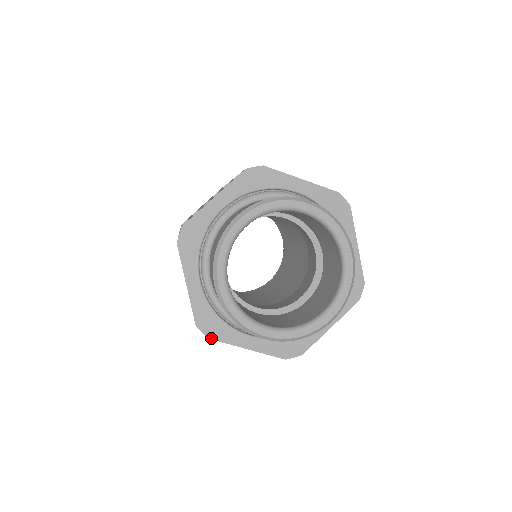
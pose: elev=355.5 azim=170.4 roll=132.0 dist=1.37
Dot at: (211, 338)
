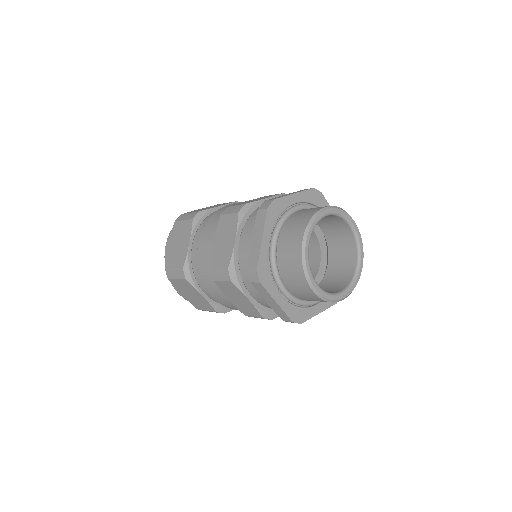
Dot at: (262, 283)
